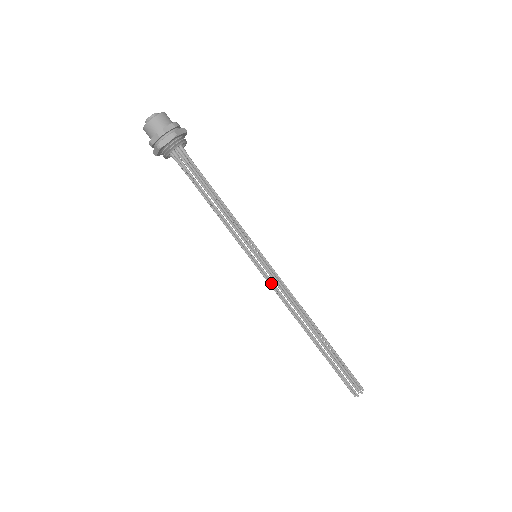
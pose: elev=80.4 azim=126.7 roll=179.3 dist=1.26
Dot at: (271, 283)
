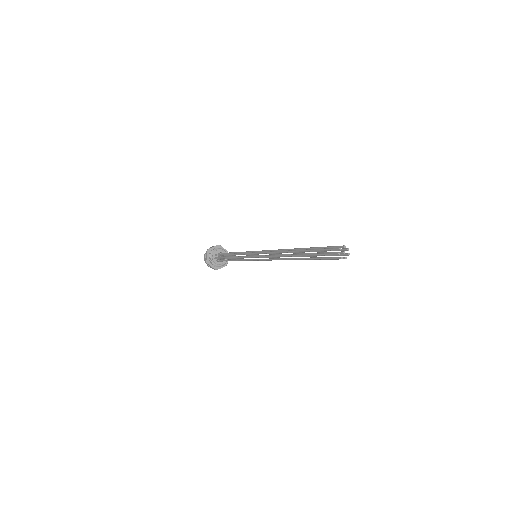
Dot at: (263, 253)
